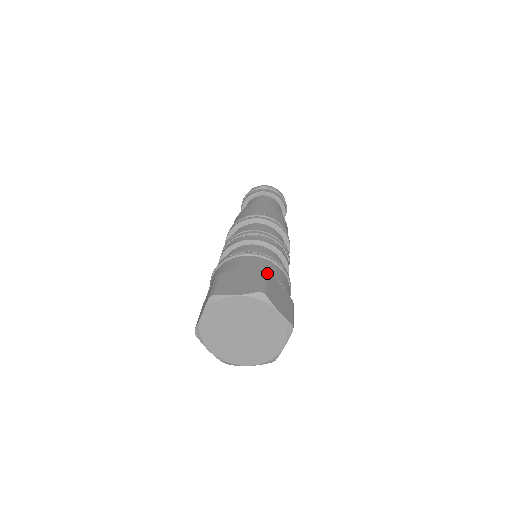
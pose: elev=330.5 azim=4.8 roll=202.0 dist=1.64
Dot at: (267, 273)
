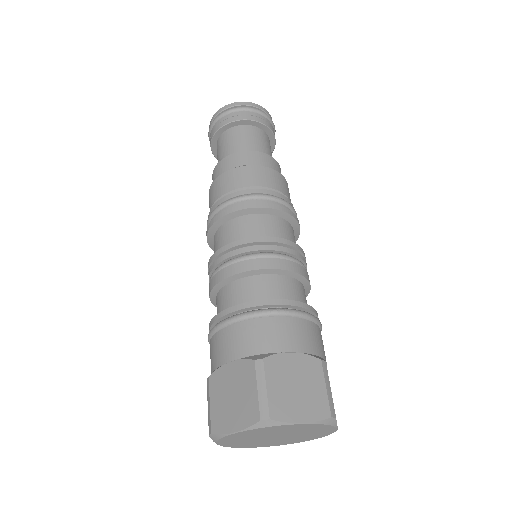
Dot at: (262, 363)
